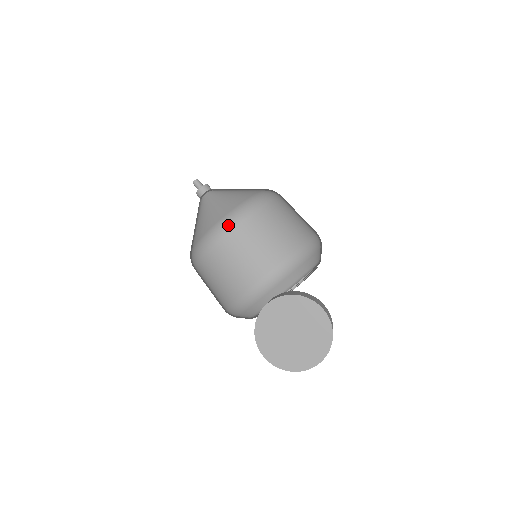
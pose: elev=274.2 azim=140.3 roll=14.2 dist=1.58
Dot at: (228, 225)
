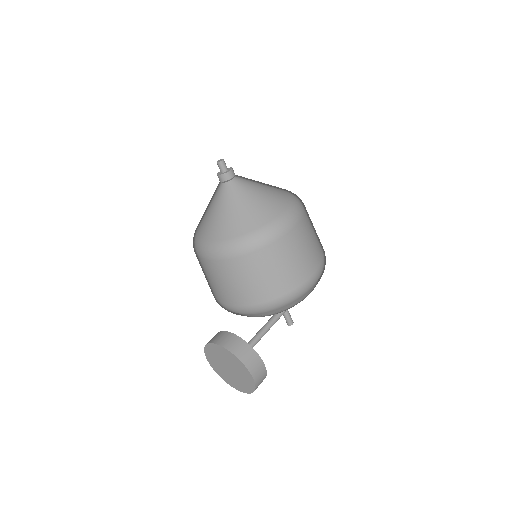
Dot at: (215, 254)
